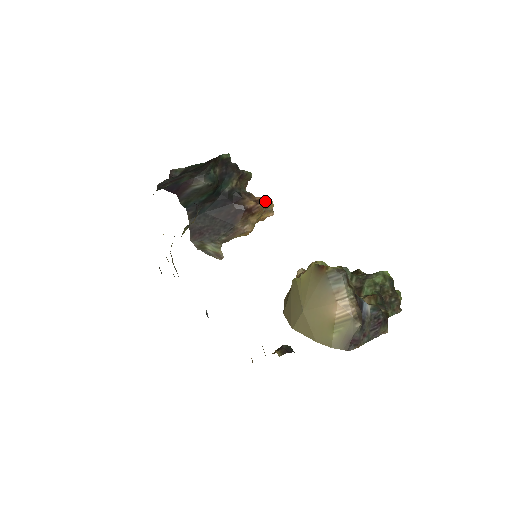
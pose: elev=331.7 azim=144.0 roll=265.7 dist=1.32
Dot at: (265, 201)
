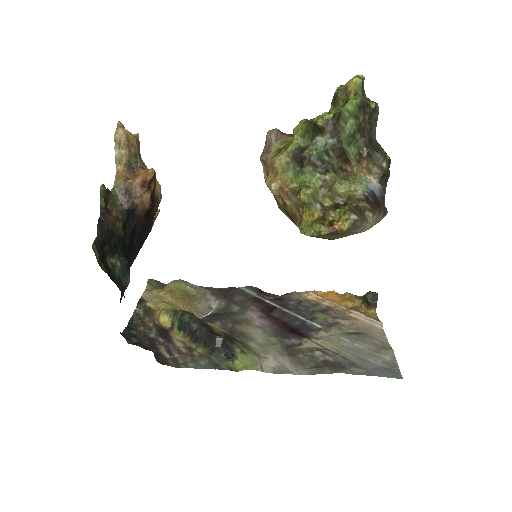
Dot at: (152, 179)
